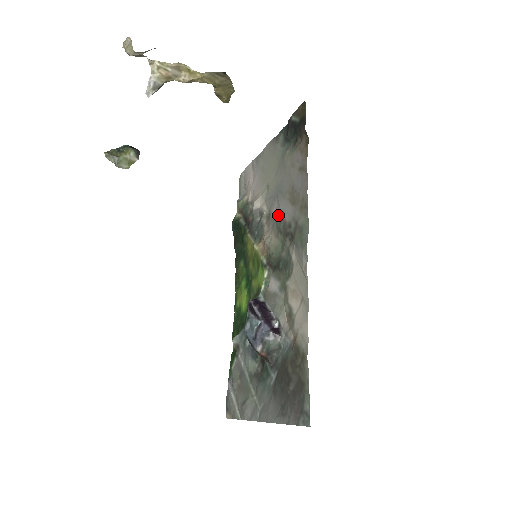
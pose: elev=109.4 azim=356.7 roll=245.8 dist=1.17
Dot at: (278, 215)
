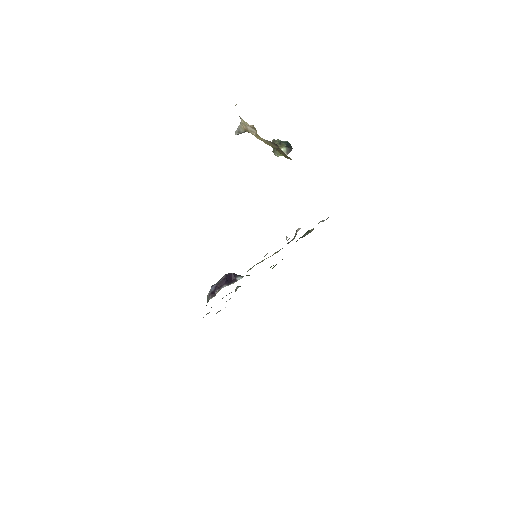
Dot at: occluded
